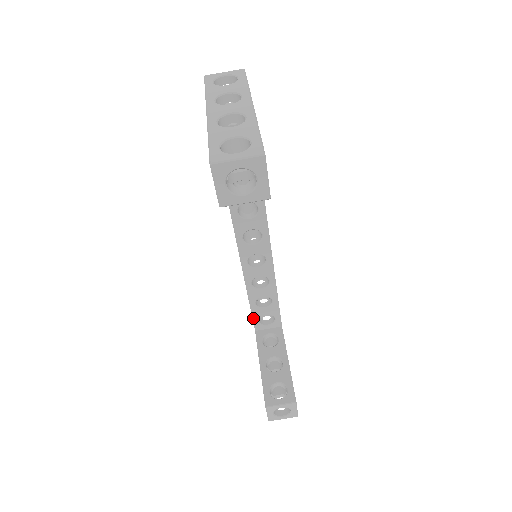
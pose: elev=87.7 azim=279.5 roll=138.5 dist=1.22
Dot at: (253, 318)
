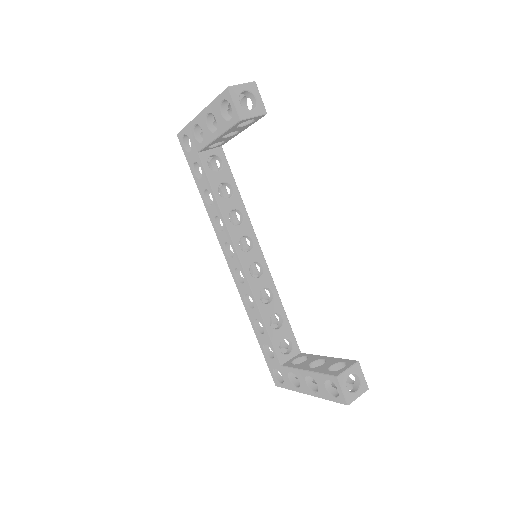
Dot at: (274, 346)
